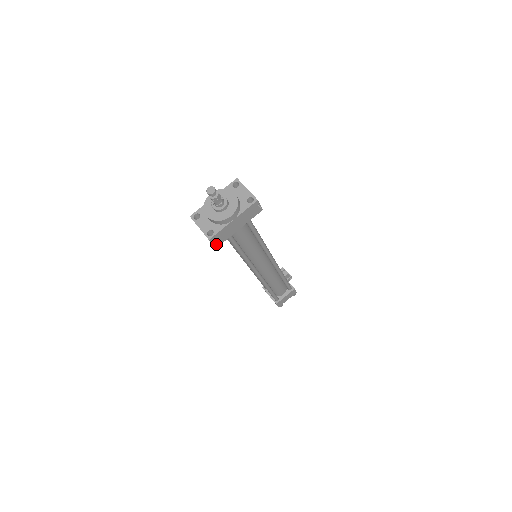
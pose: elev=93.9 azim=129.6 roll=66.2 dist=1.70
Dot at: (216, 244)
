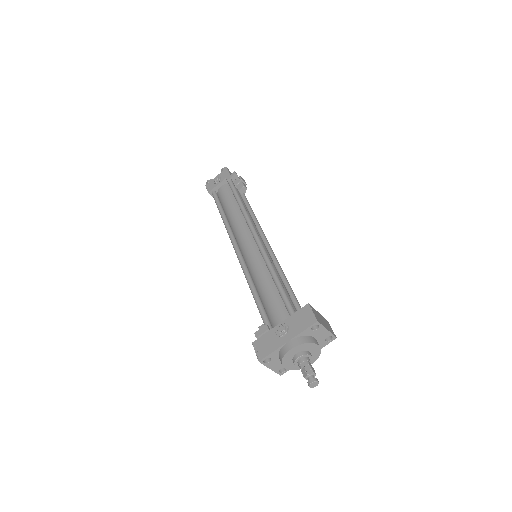
Dot at: occluded
